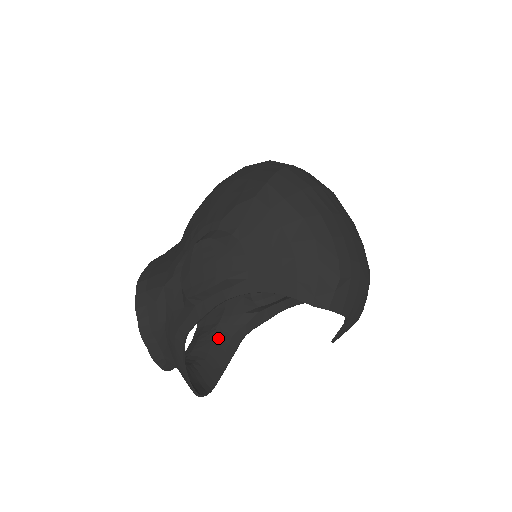
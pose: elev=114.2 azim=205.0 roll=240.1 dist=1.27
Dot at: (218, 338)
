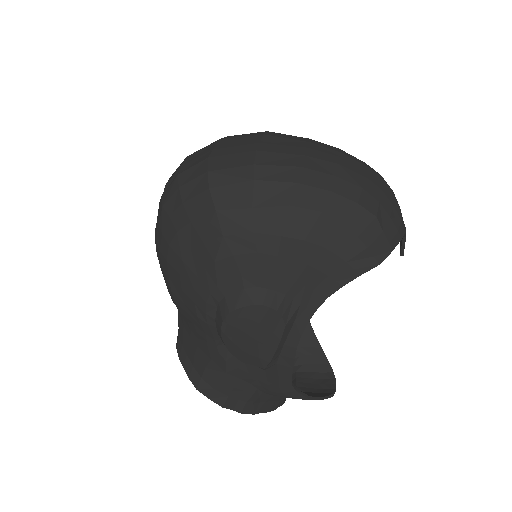
Dot at: occluded
